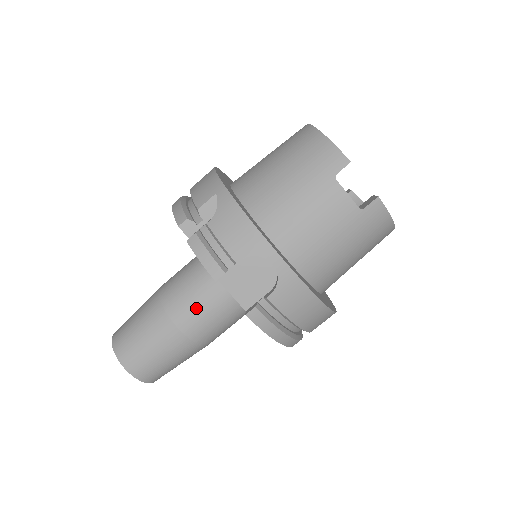
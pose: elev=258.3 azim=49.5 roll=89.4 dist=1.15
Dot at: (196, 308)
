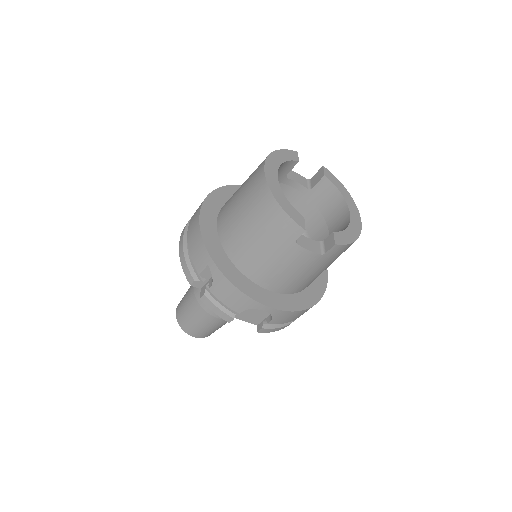
Dot at: occluded
